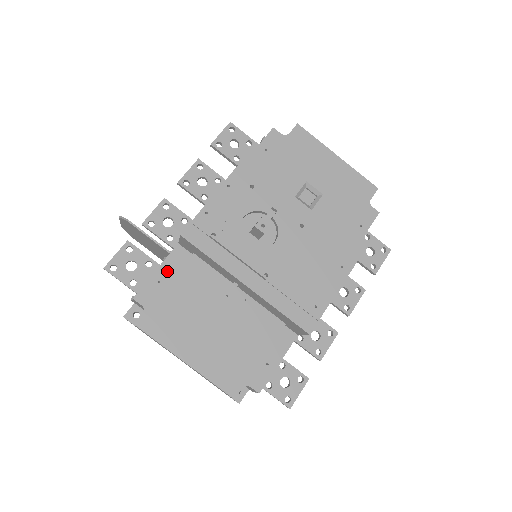
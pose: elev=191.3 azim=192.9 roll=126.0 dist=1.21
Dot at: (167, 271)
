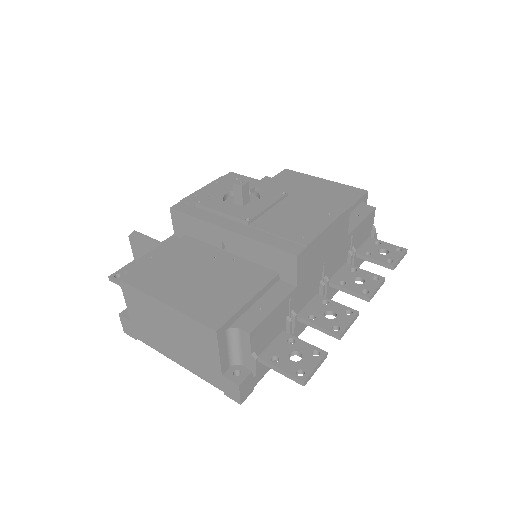
Dot at: (160, 251)
